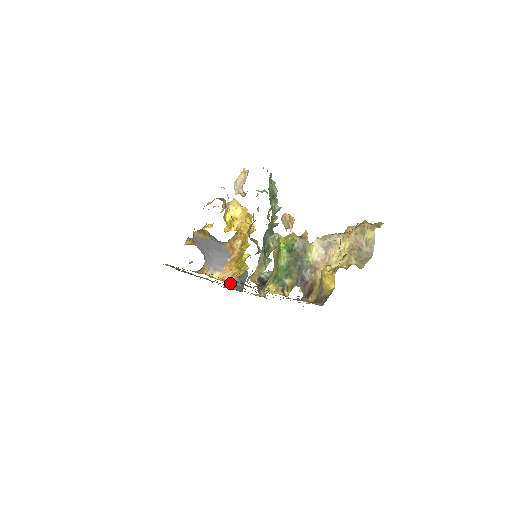
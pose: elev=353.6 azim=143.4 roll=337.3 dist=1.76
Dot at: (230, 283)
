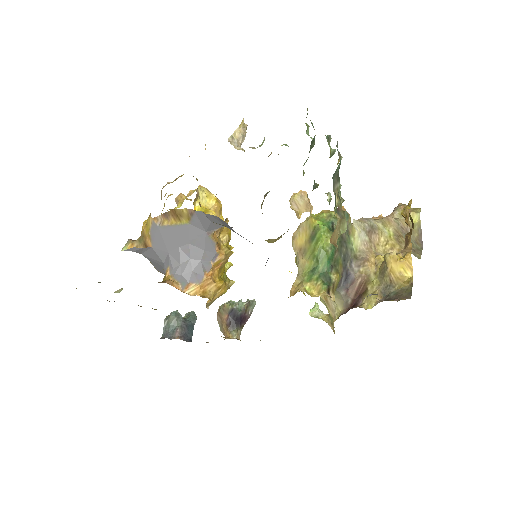
Dot at: (206, 307)
